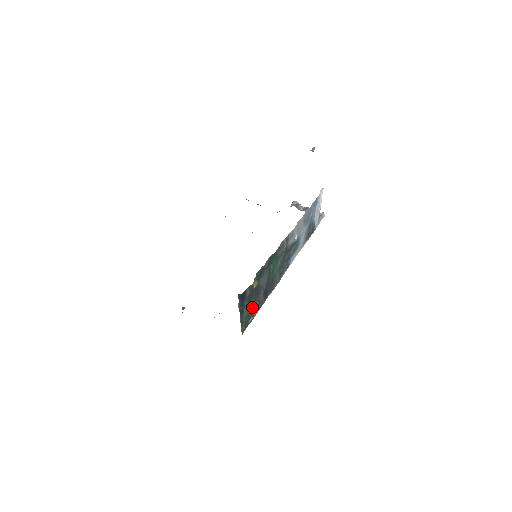
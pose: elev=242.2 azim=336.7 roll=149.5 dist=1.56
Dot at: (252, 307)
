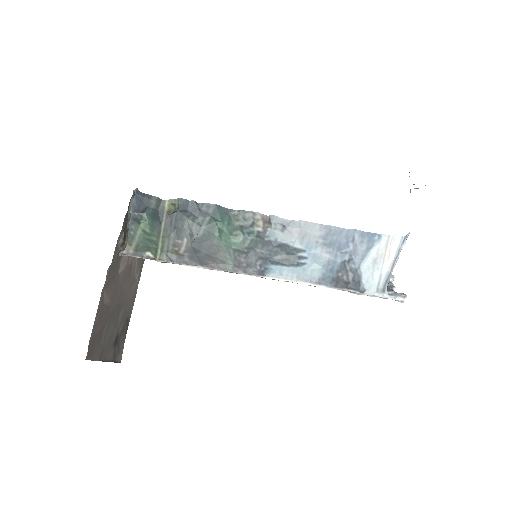
Dot at: (156, 237)
